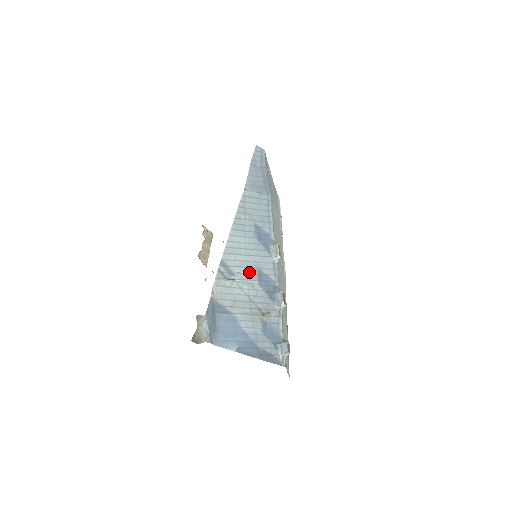
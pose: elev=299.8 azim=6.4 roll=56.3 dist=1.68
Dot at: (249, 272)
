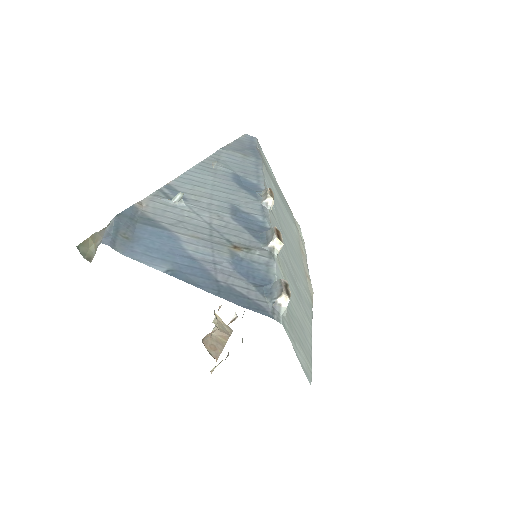
Dot at: (215, 204)
